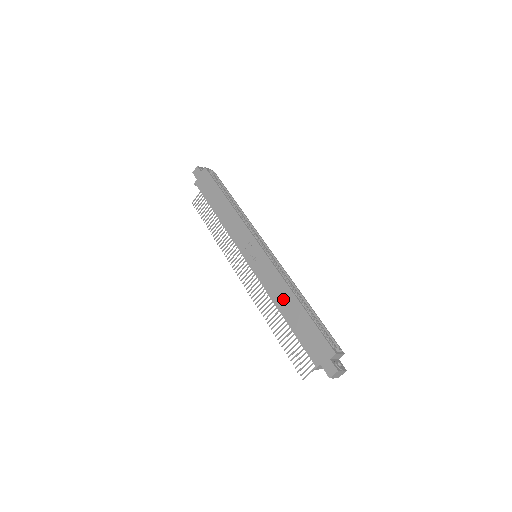
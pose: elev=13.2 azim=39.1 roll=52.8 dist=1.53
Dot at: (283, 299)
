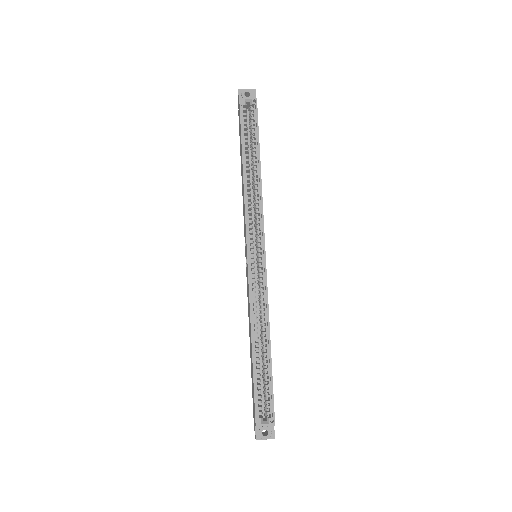
Dot at: occluded
